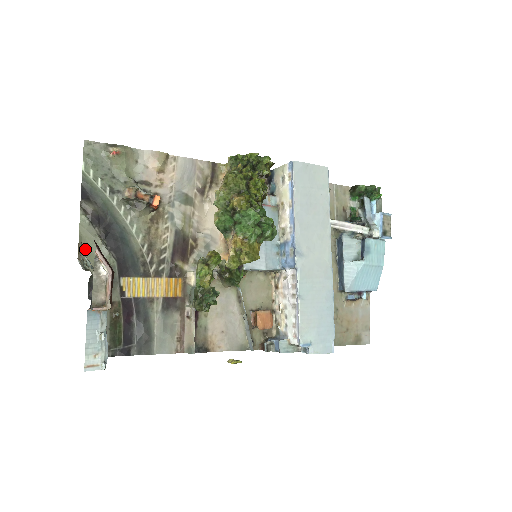
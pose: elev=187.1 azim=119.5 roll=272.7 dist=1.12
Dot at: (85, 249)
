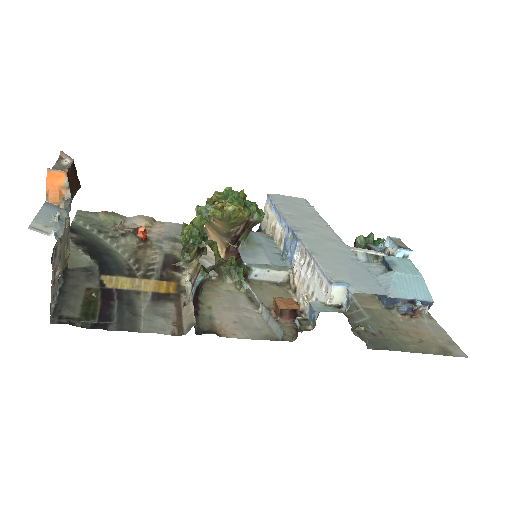
Dot at: occluded
